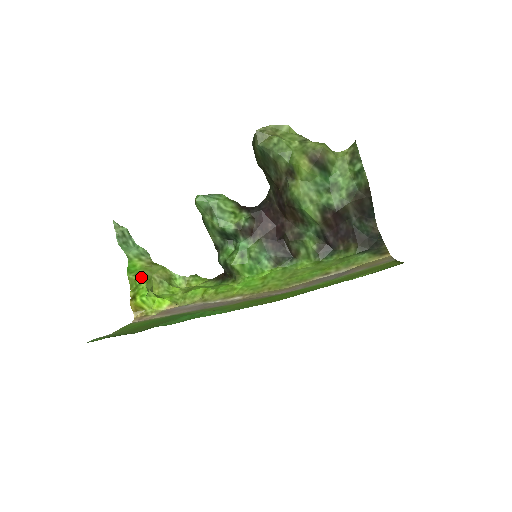
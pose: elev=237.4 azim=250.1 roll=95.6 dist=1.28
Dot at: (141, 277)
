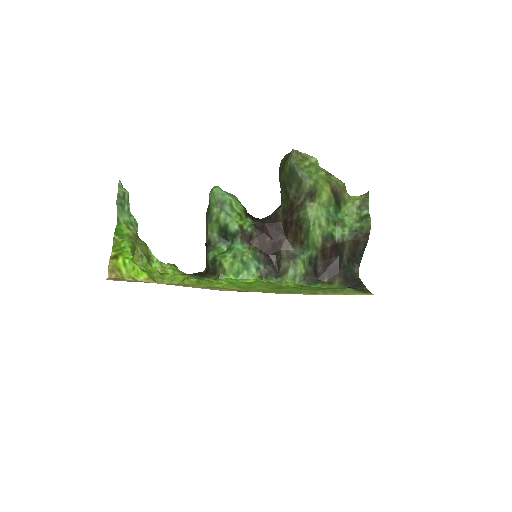
Dot at: (128, 242)
